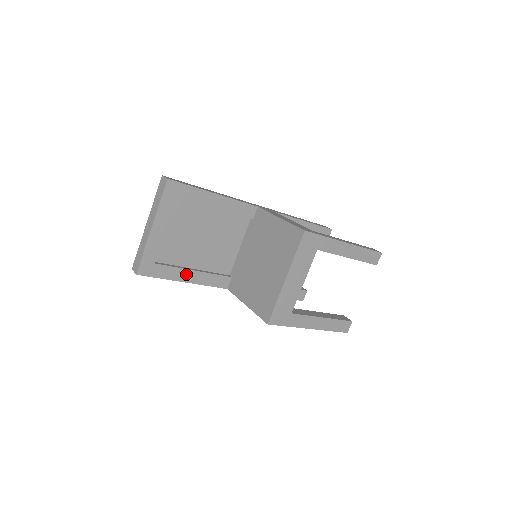
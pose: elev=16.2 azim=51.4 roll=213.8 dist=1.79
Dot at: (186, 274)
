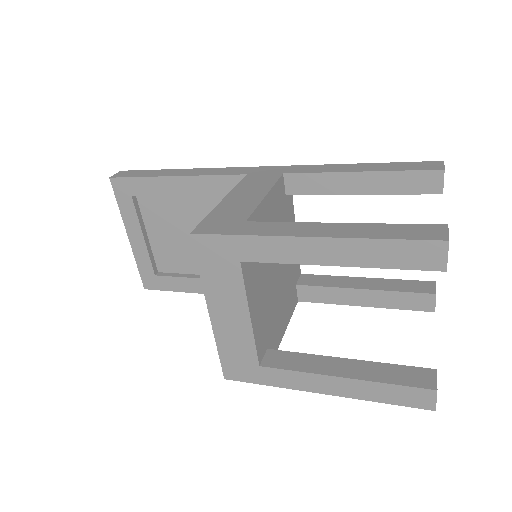
Dot at: (198, 284)
